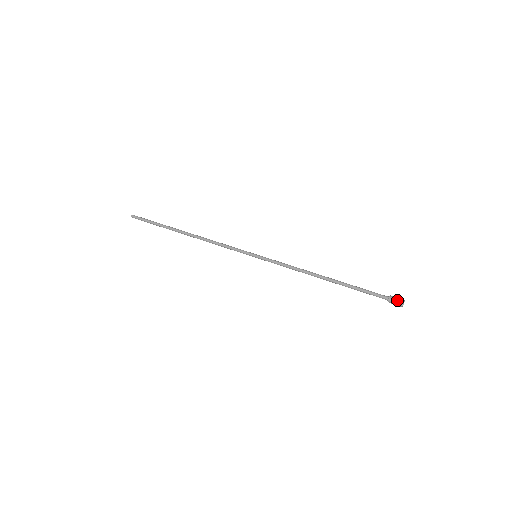
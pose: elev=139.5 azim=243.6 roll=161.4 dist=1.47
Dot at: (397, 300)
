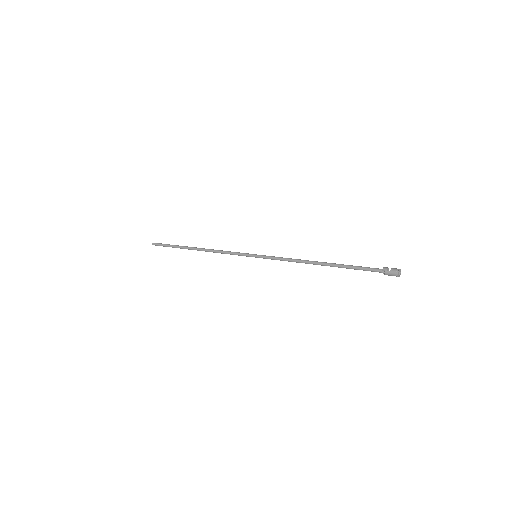
Dot at: (393, 268)
